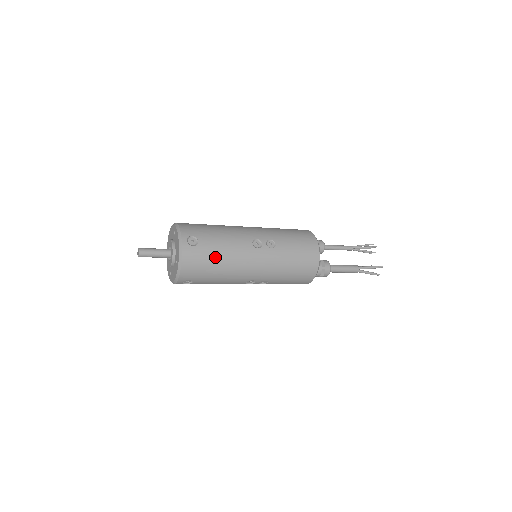
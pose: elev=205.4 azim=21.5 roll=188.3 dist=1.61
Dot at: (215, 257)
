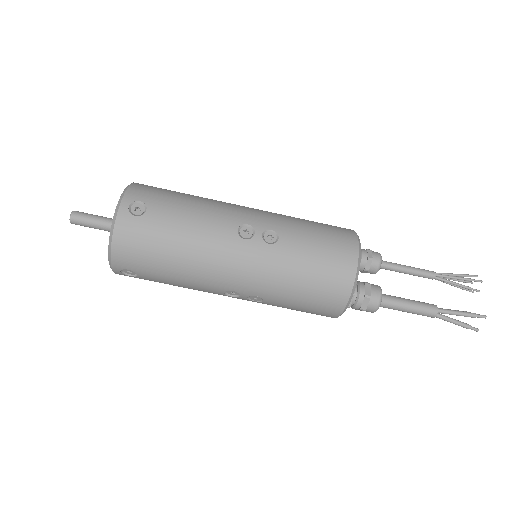
Dot at: (168, 240)
